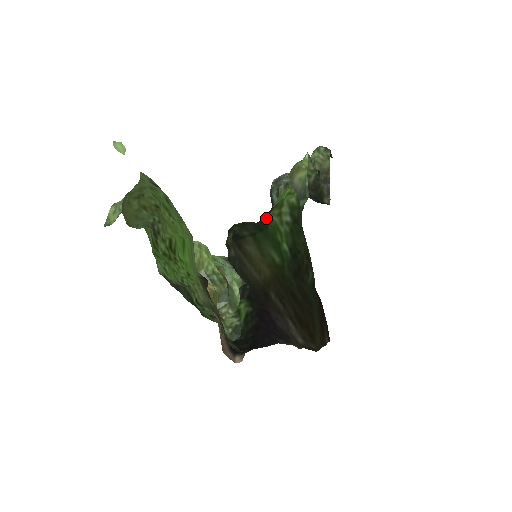
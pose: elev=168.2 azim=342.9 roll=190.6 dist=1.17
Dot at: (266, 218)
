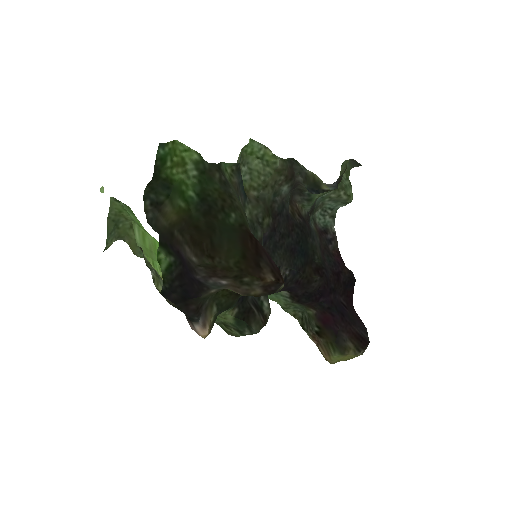
Dot at: (166, 175)
